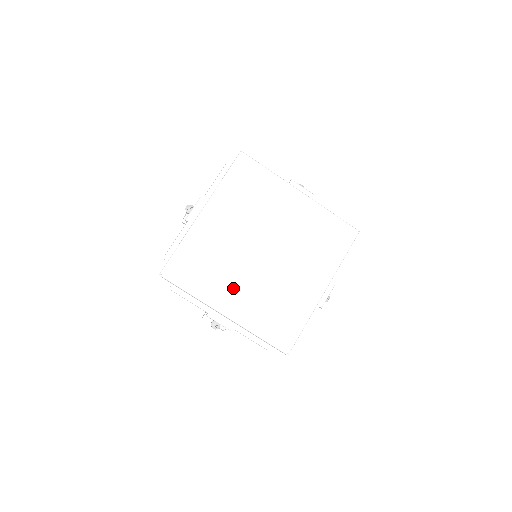
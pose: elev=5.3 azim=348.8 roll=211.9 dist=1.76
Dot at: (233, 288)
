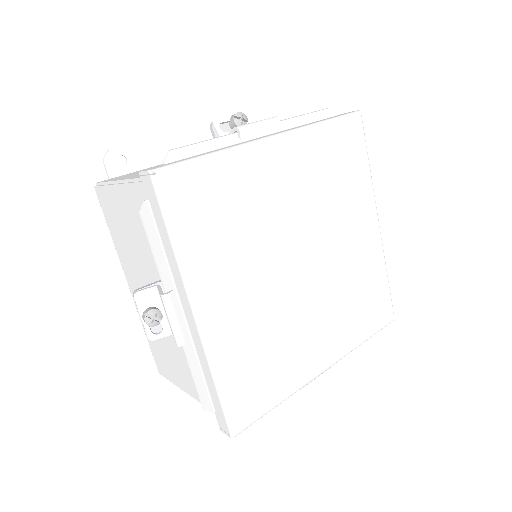
Dot at: (236, 282)
